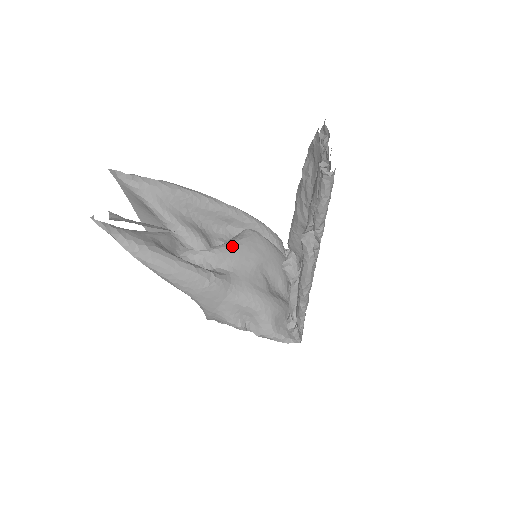
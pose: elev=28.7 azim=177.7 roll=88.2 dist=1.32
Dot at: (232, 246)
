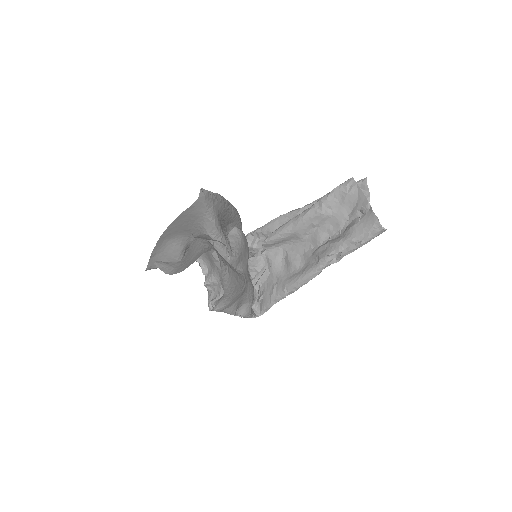
Dot at: (241, 248)
